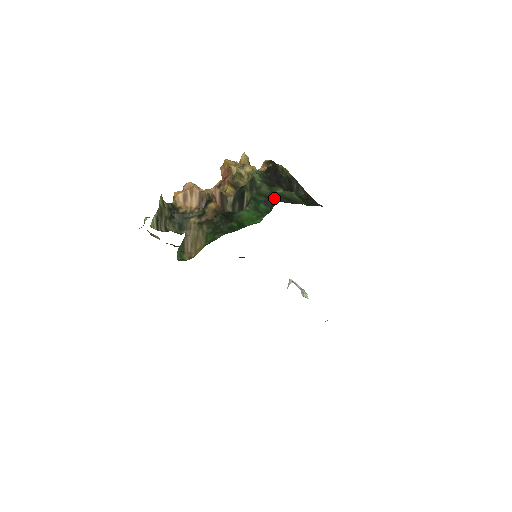
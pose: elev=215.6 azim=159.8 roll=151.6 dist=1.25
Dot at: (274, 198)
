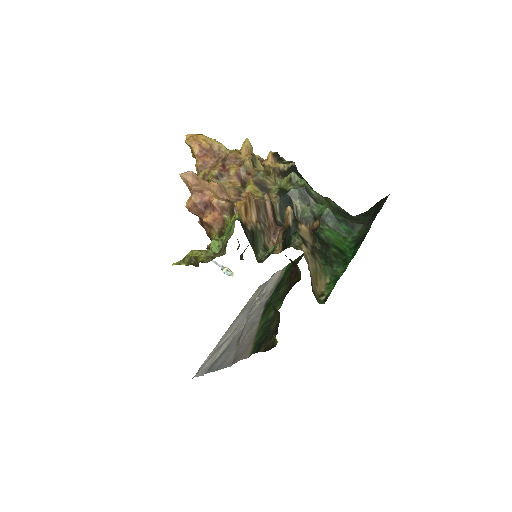
Dot at: (341, 214)
